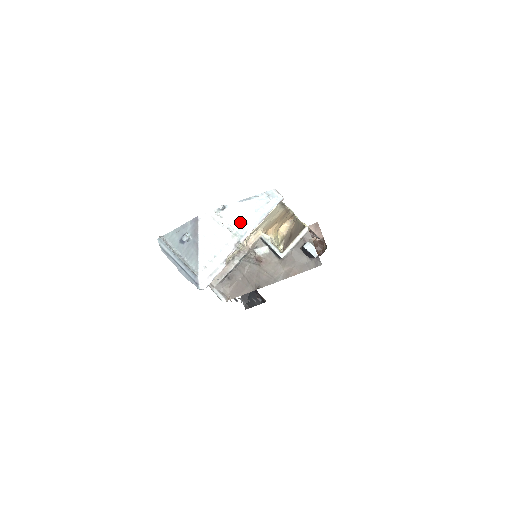
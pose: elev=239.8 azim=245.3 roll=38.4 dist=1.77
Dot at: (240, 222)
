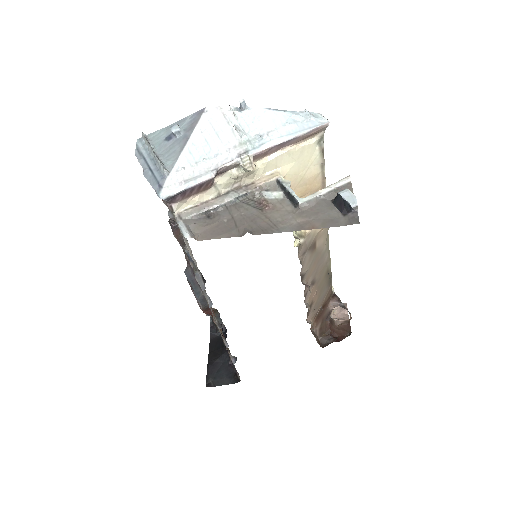
Dot at: (259, 131)
